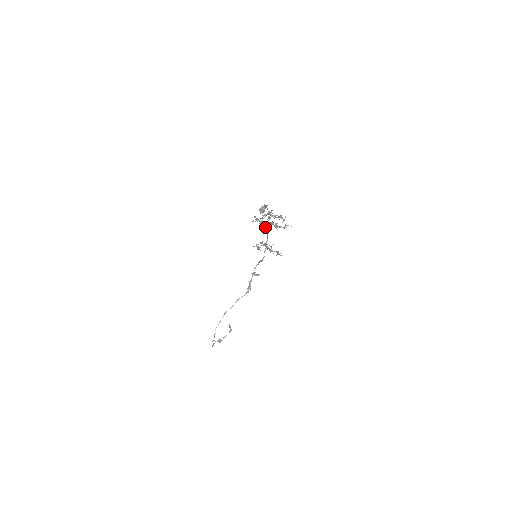
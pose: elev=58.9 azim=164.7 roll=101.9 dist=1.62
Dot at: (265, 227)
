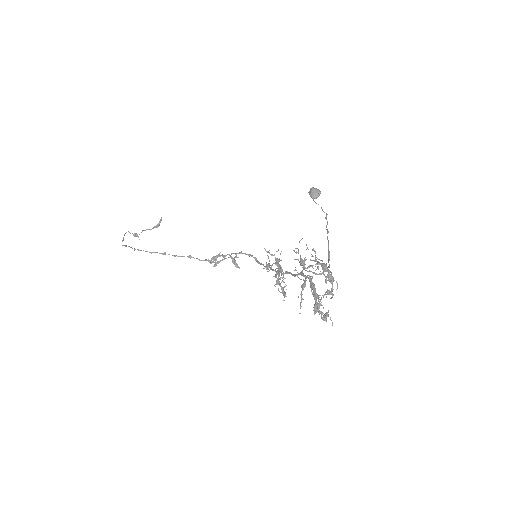
Dot at: (302, 273)
